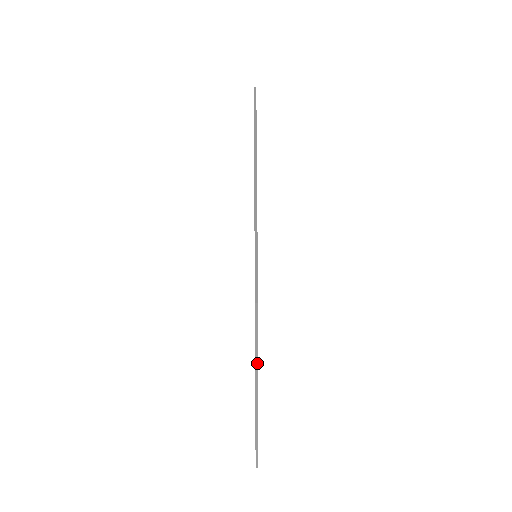
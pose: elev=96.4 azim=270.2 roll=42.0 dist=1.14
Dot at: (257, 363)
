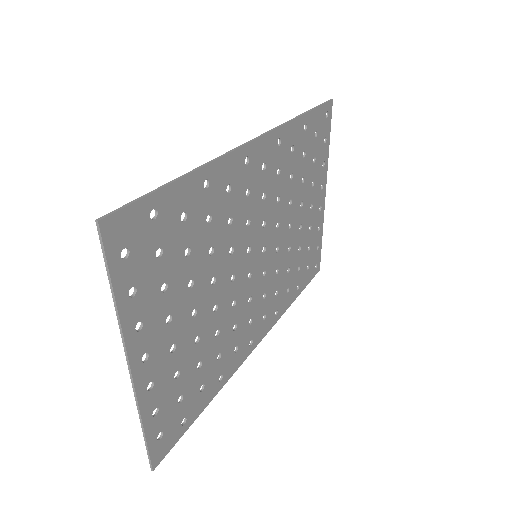
Dot at: (117, 309)
